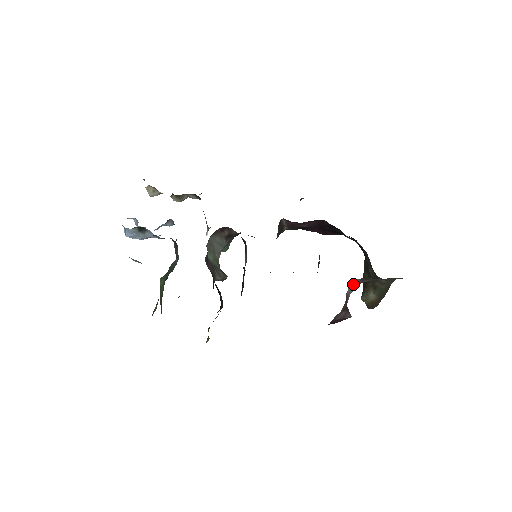
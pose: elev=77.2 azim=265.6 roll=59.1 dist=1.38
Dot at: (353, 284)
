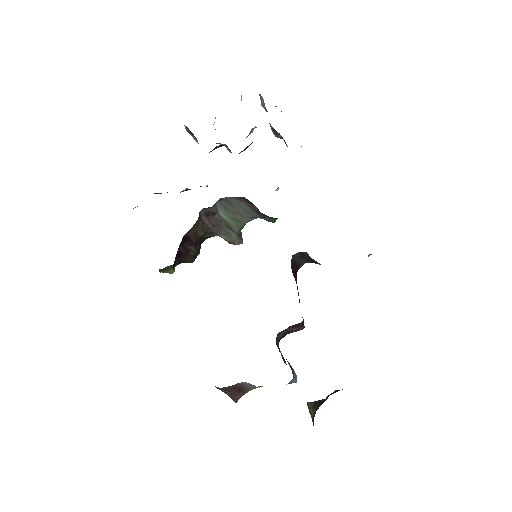
Dot at: occluded
